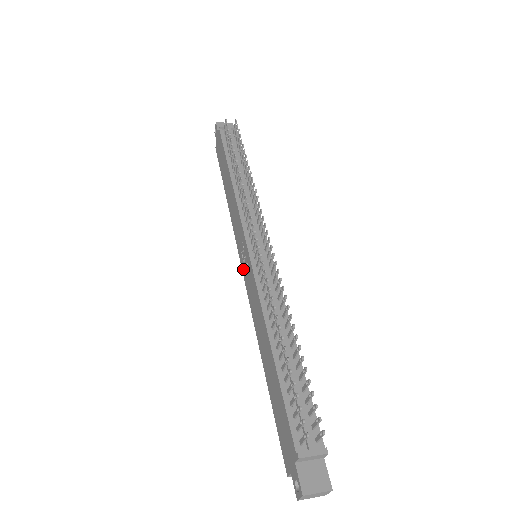
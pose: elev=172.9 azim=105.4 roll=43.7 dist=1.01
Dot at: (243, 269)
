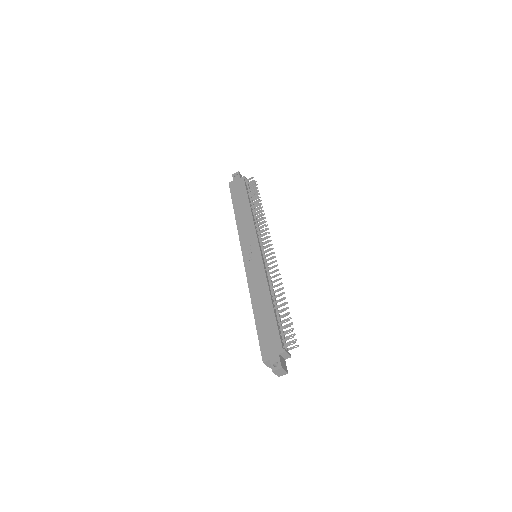
Dot at: (246, 258)
